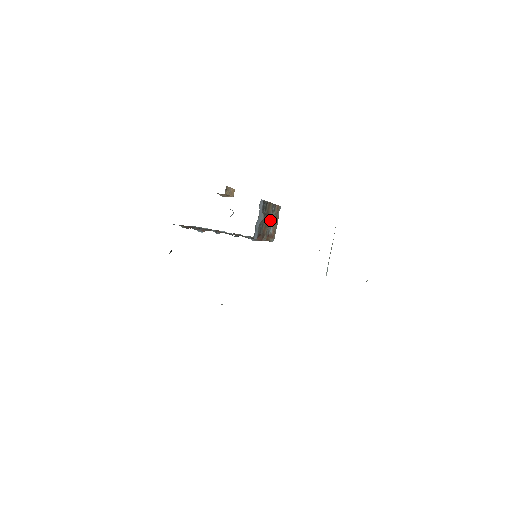
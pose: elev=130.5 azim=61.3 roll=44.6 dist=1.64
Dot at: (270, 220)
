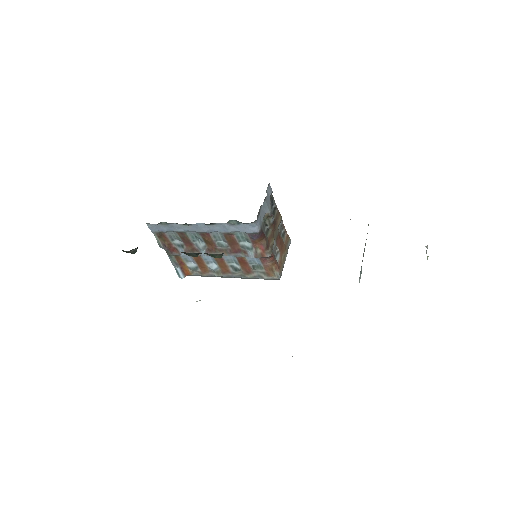
Dot at: (277, 238)
